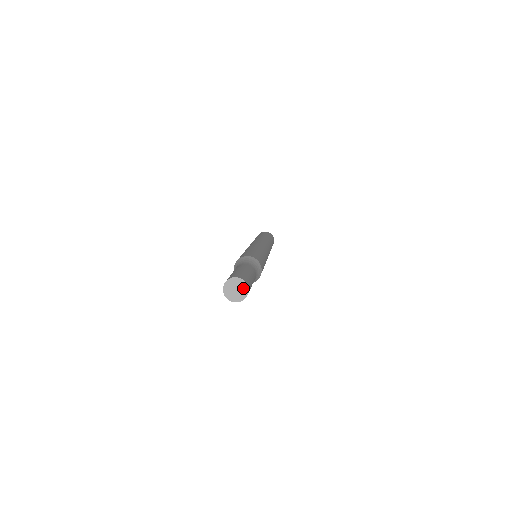
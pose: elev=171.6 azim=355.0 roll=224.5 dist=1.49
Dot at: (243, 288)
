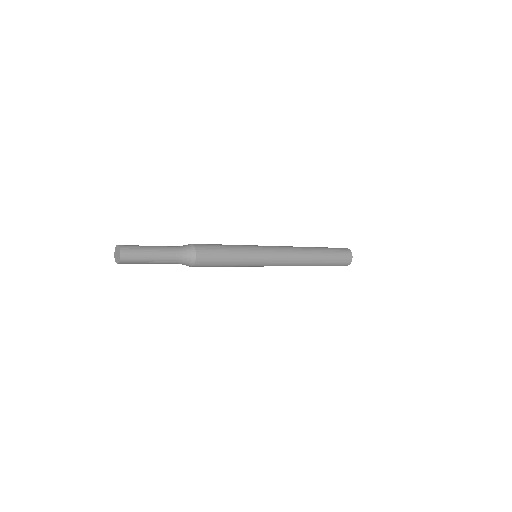
Dot at: (119, 256)
